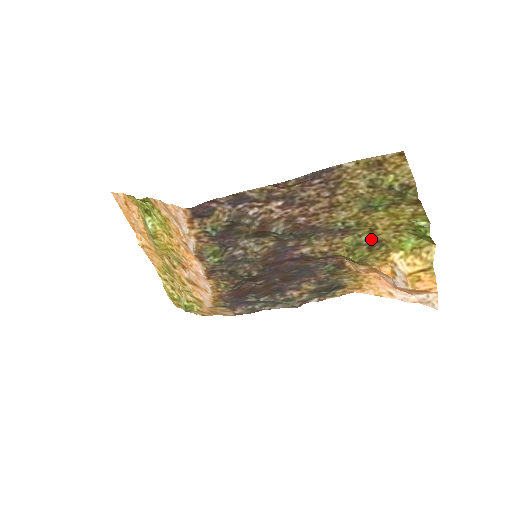
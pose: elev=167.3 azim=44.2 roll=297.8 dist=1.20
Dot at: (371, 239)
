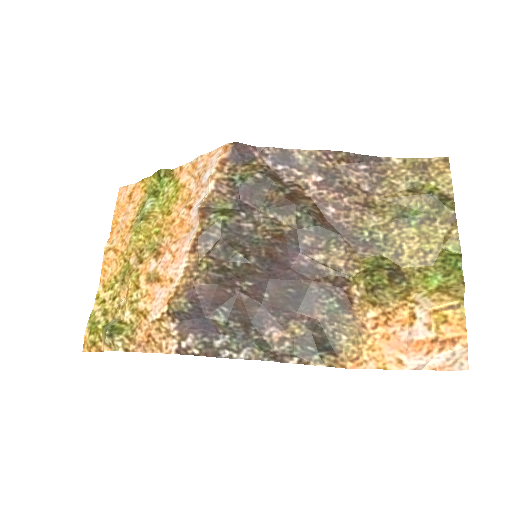
Dot at: (393, 266)
